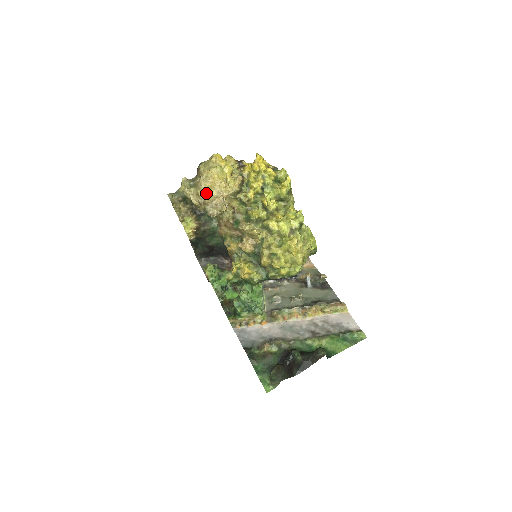
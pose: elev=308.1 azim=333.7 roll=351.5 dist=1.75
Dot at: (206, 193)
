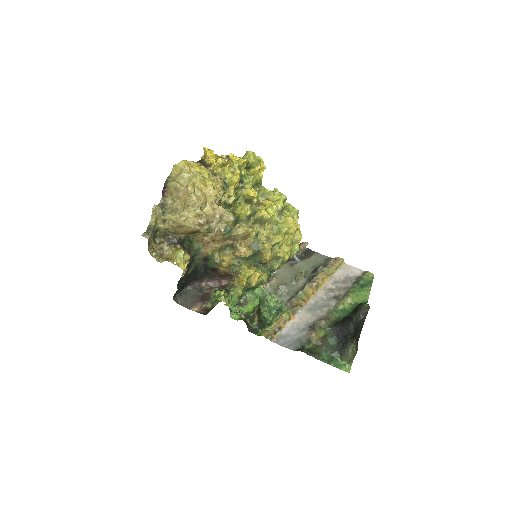
Dot at: (201, 210)
